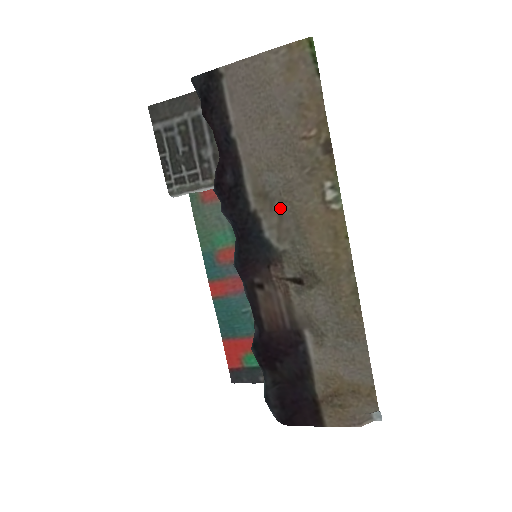
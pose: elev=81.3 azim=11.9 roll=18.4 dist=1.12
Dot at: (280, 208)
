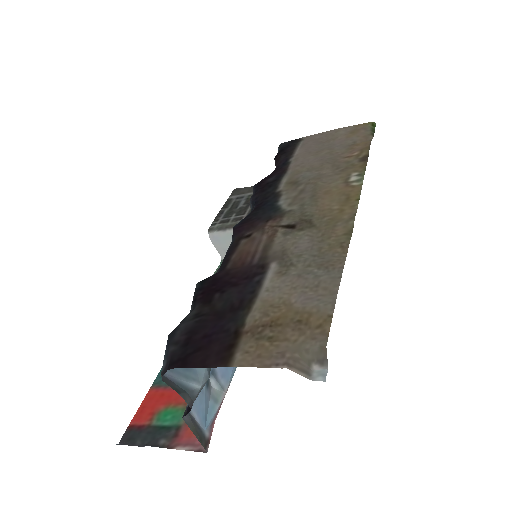
Dot at: (304, 188)
